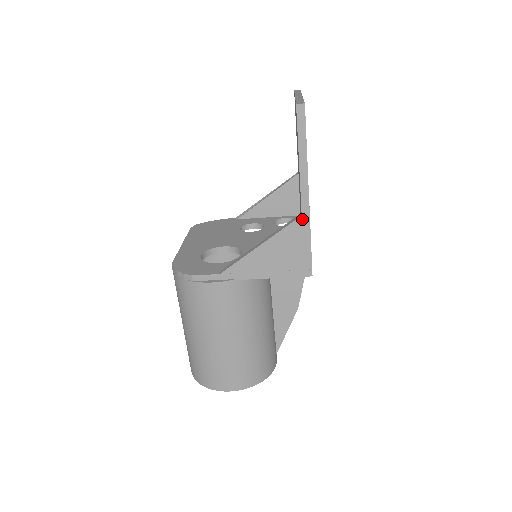
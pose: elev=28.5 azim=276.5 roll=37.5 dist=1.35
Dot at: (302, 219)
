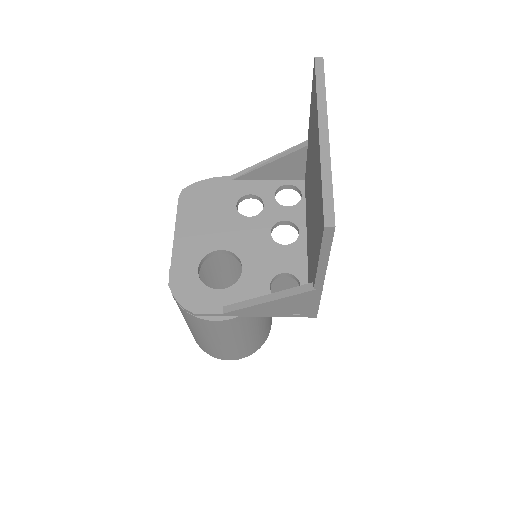
Dot at: (313, 292)
